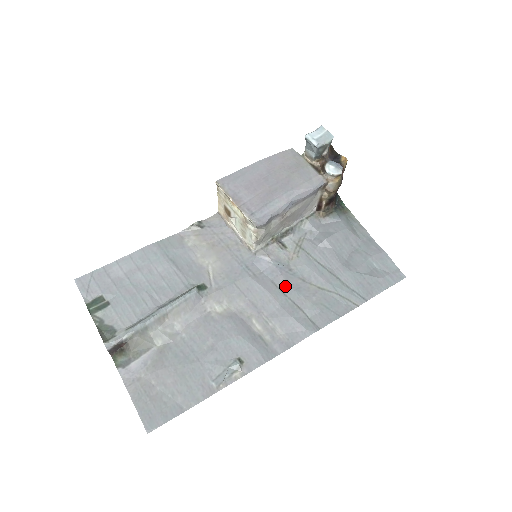
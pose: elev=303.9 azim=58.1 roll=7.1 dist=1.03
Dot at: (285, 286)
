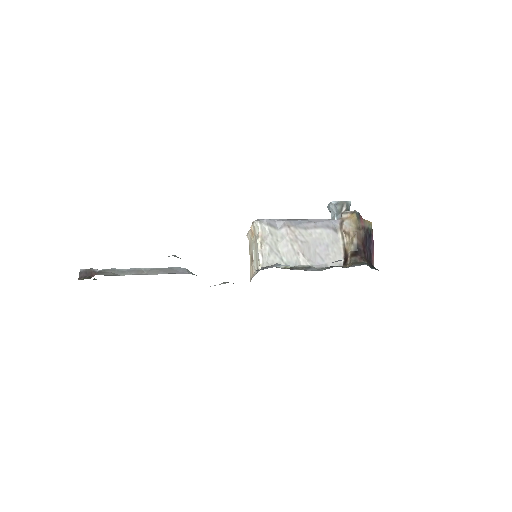
Dot at: occluded
